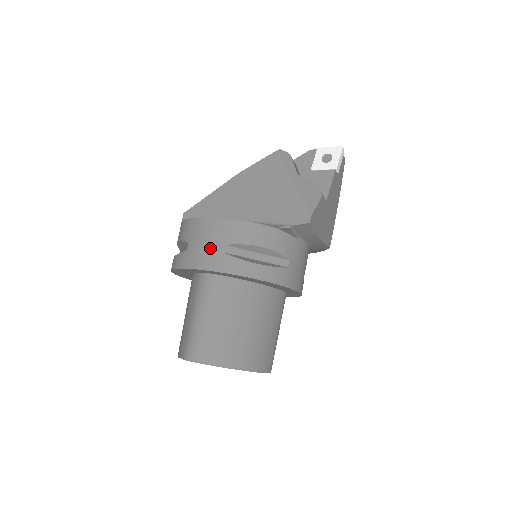
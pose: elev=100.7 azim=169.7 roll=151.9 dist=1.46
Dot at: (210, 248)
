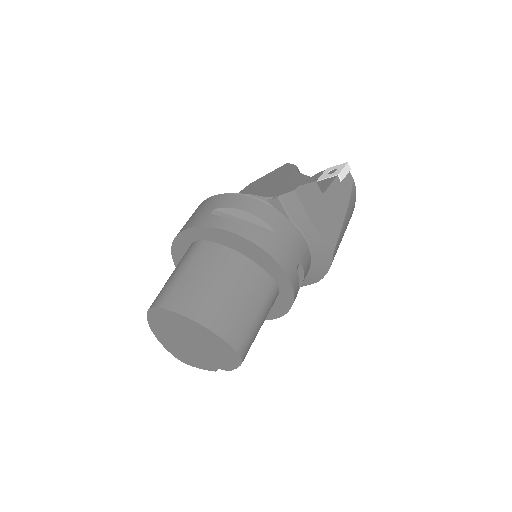
Dot at: (201, 213)
